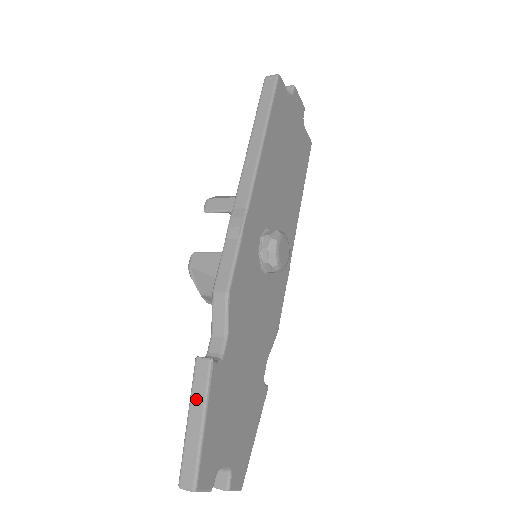
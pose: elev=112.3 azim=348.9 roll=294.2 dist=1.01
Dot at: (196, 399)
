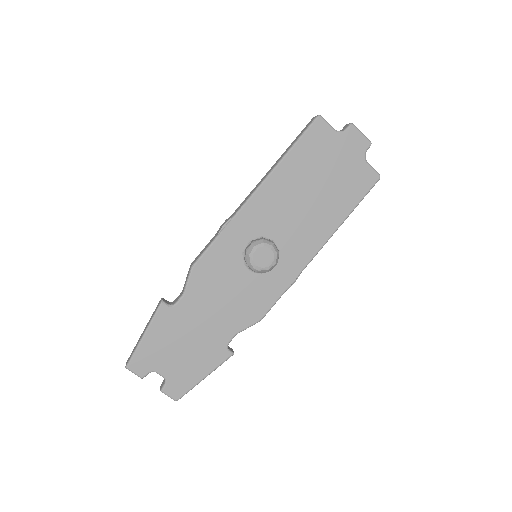
Dot at: (150, 320)
